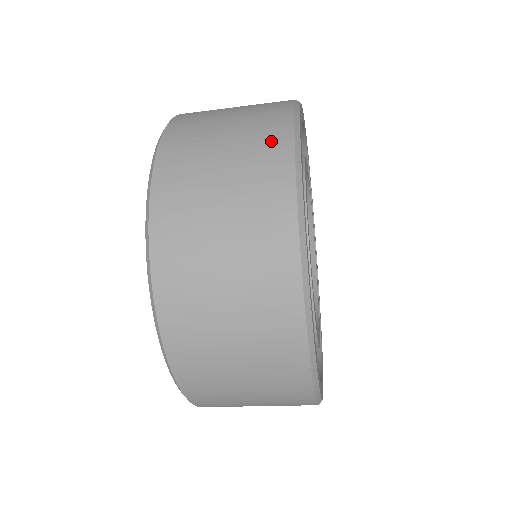
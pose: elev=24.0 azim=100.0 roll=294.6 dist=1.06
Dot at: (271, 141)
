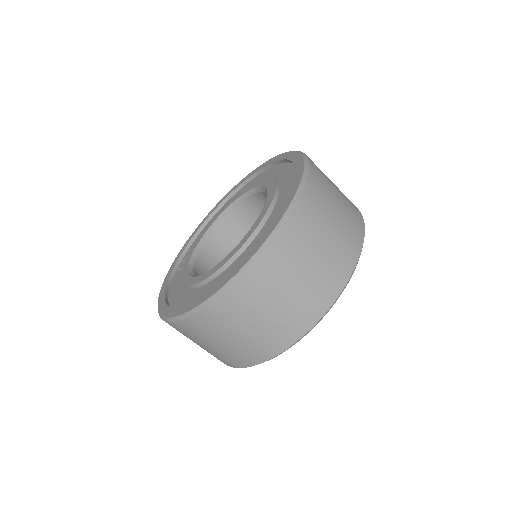
Dot at: occluded
